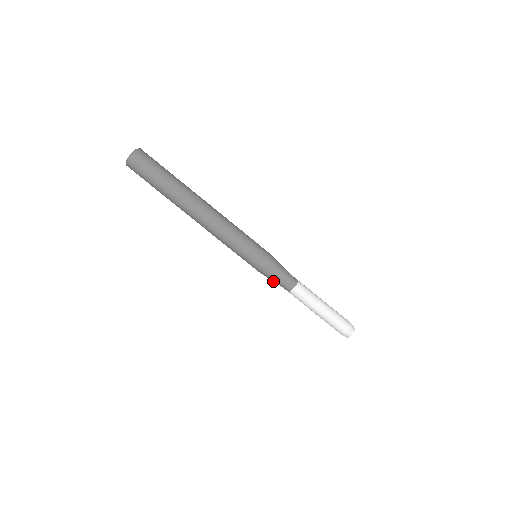
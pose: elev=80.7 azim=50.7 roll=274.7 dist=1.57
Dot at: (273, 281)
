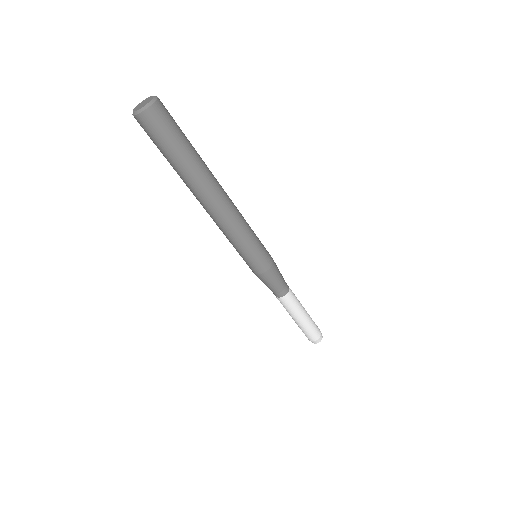
Dot at: occluded
